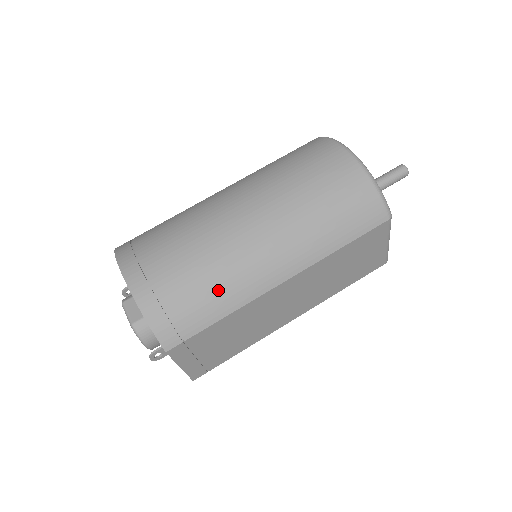
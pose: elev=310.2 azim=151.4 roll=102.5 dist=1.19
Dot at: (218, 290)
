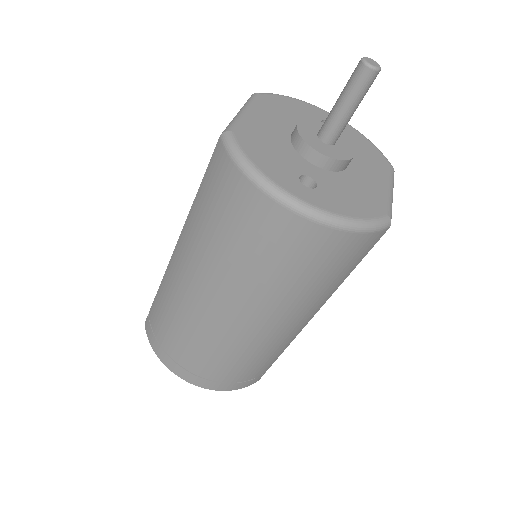
Dot at: (266, 358)
